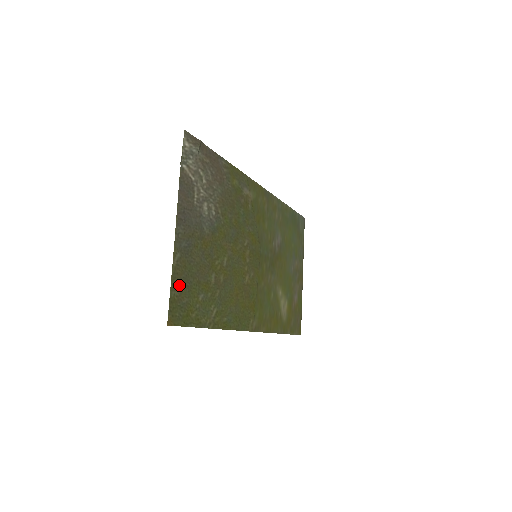
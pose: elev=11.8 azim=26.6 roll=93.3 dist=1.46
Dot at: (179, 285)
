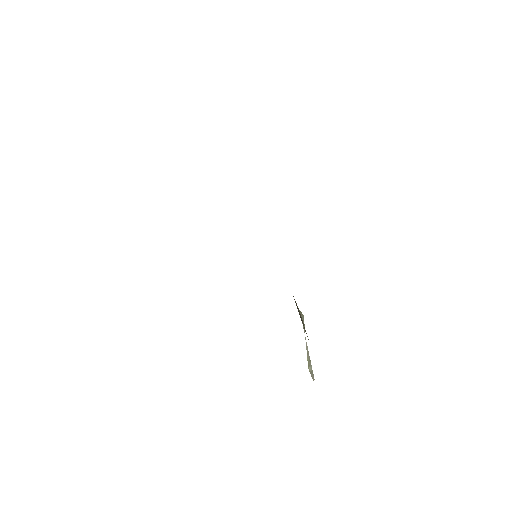
Dot at: occluded
